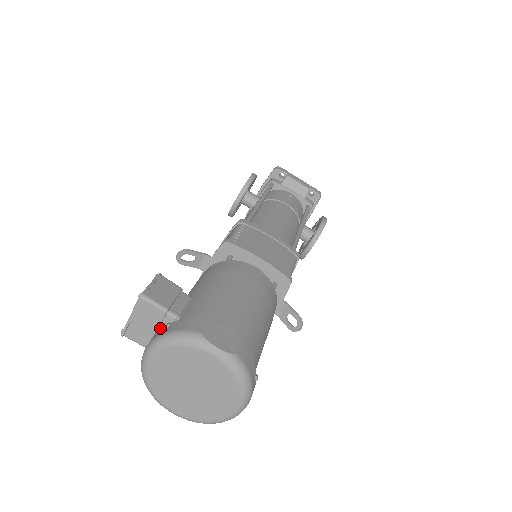
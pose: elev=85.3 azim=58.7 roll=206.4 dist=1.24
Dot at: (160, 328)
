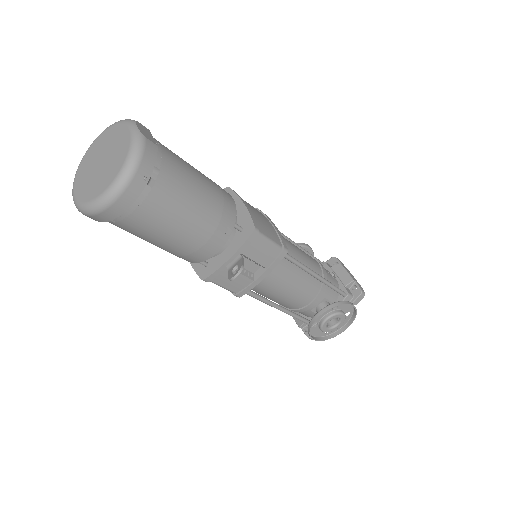
Dot at: occluded
